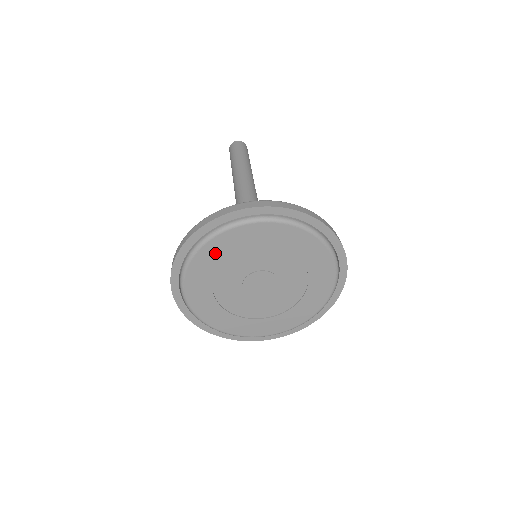
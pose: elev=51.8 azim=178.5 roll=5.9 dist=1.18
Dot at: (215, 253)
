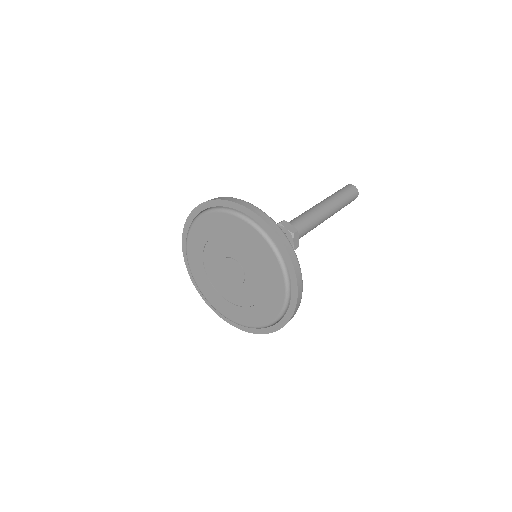
Dot at: (237, 228)
